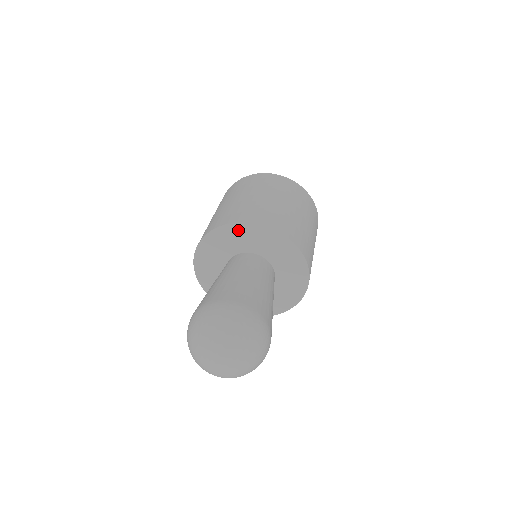
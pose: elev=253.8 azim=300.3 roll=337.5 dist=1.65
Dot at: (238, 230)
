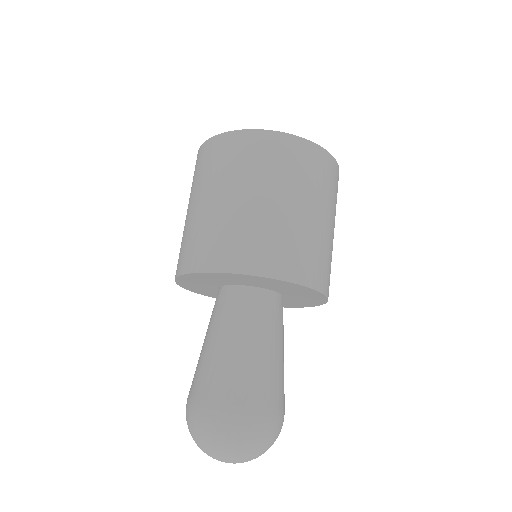
Dot at: (207, 276)
